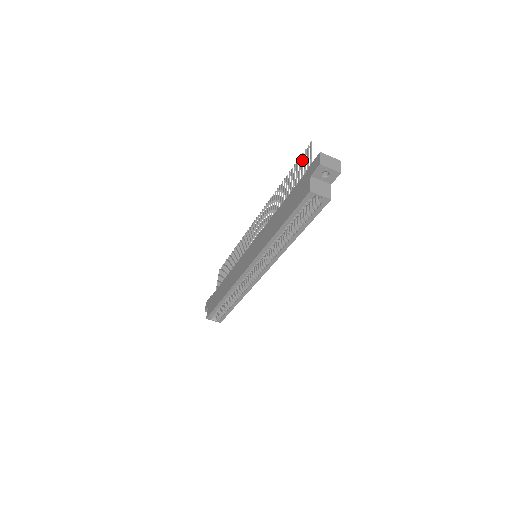
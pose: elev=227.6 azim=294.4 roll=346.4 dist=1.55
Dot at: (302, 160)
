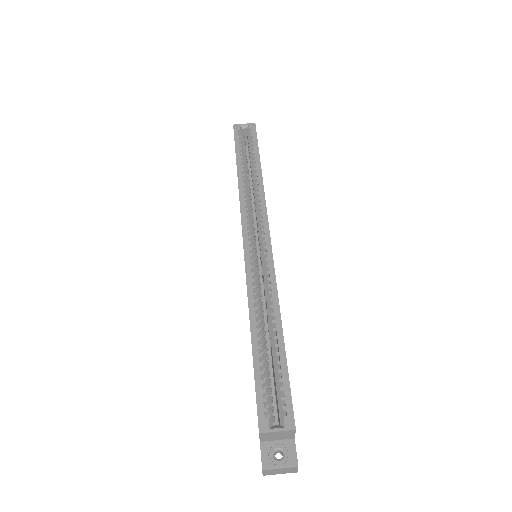
Dot at: occluded
